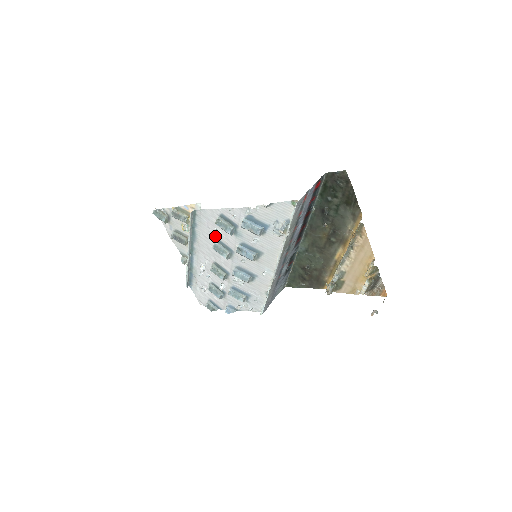
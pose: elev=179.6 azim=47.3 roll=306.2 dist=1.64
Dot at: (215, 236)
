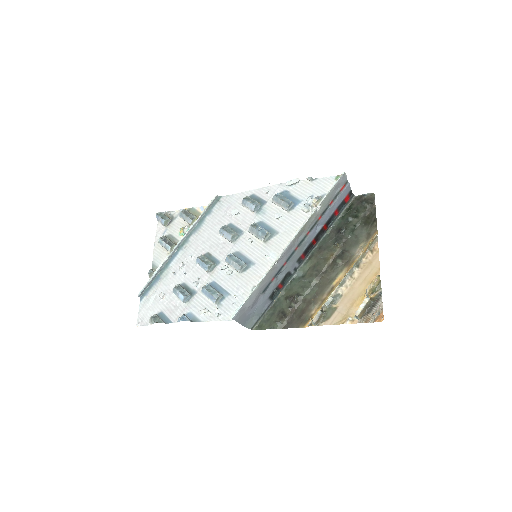
Dot at: (228, 220)
